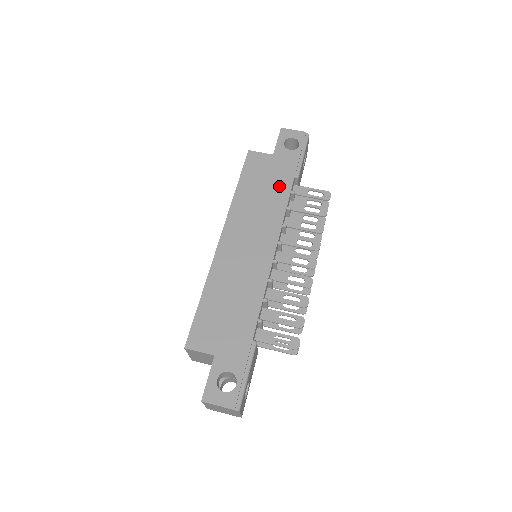
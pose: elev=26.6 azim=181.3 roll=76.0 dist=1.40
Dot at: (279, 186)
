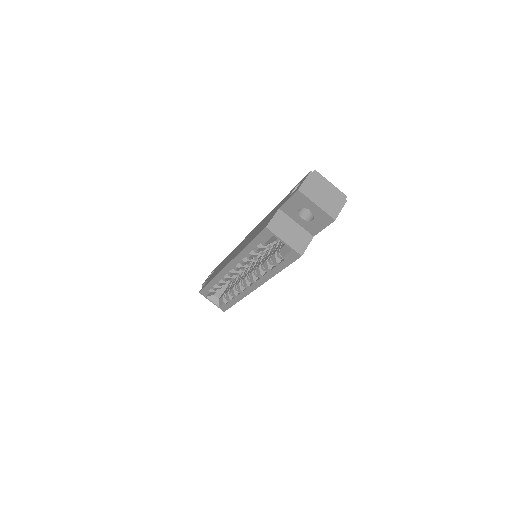
Dot at: occluded
